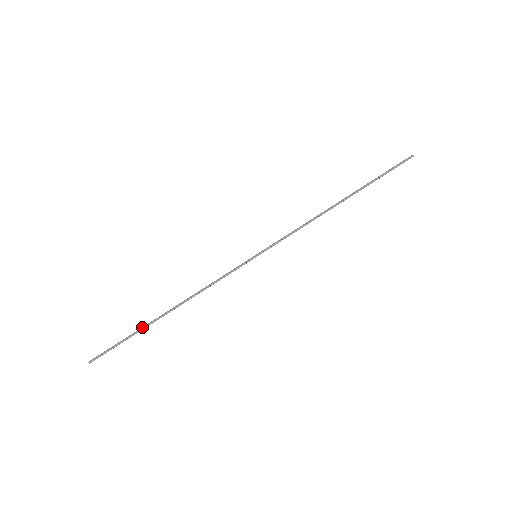
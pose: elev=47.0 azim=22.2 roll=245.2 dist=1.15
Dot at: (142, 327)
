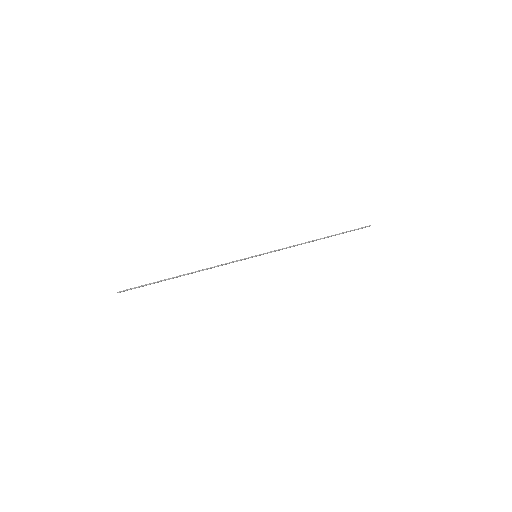
Dot at: (164, 280)
